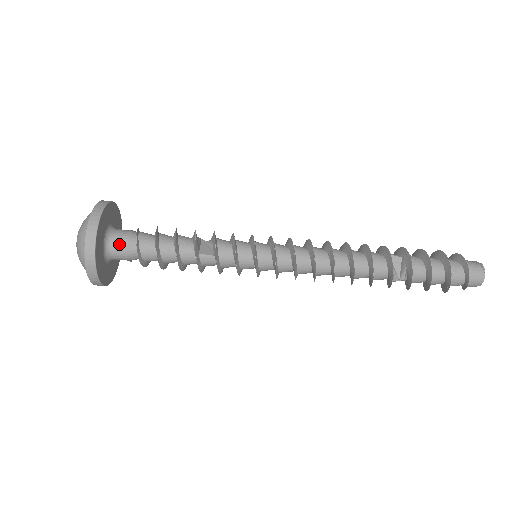
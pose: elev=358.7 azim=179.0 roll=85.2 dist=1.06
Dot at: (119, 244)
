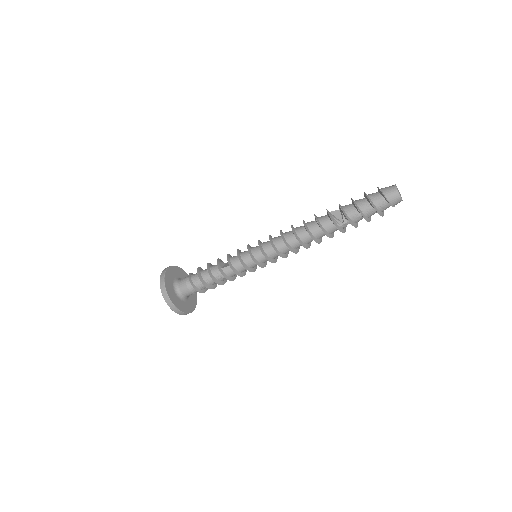
Dot at: (182, 284)
